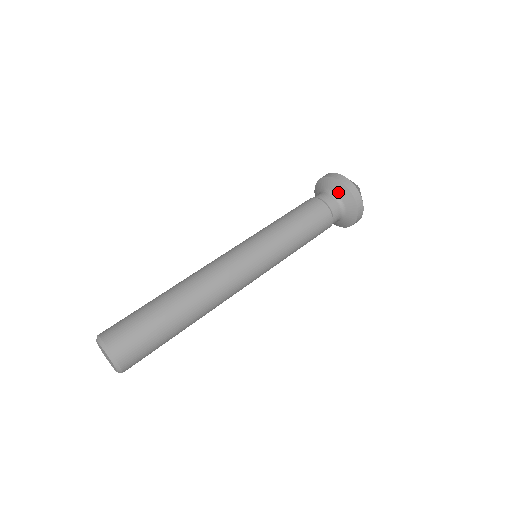
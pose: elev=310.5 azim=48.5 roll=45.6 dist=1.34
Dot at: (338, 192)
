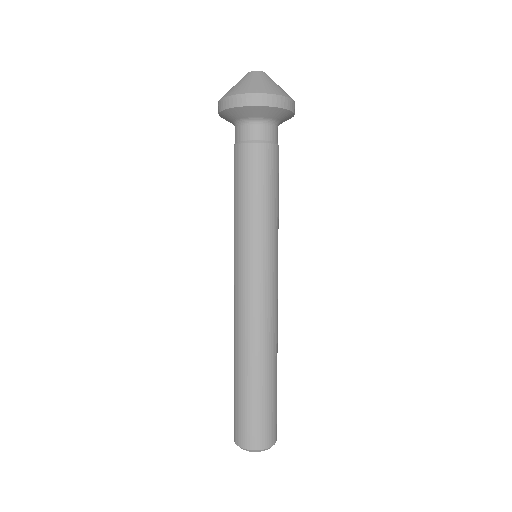
Dot at: (262, 116)
